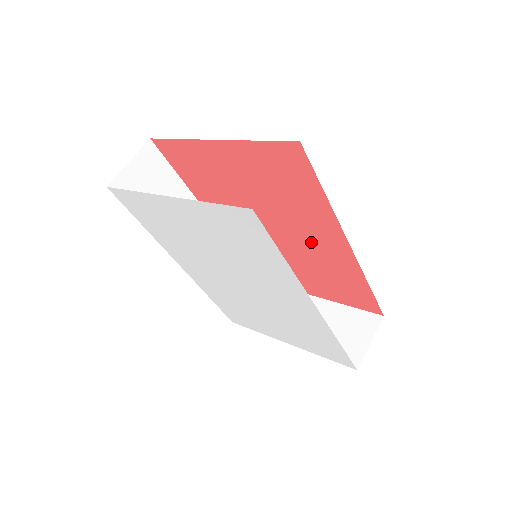
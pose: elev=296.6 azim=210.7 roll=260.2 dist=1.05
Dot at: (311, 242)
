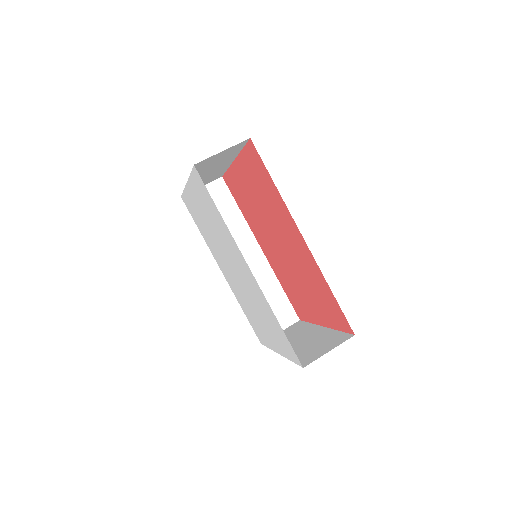
Dot at: (293, 246)
